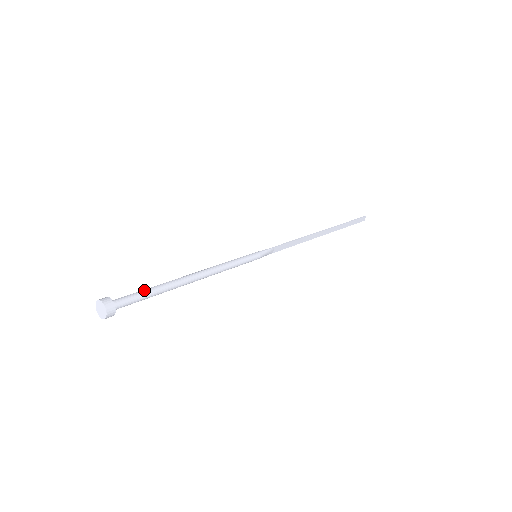
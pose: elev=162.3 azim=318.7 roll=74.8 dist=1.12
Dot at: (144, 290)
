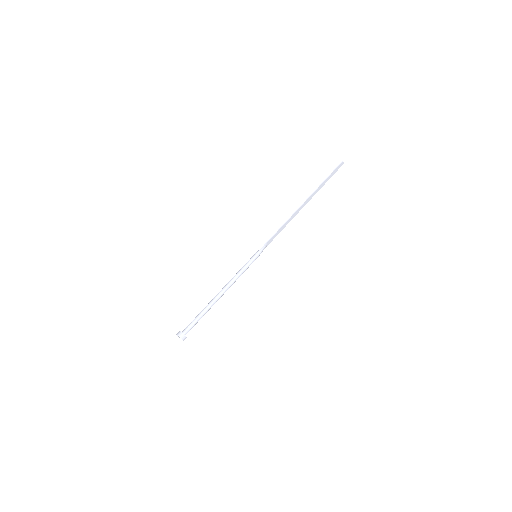
Dot at: (196, 318)
